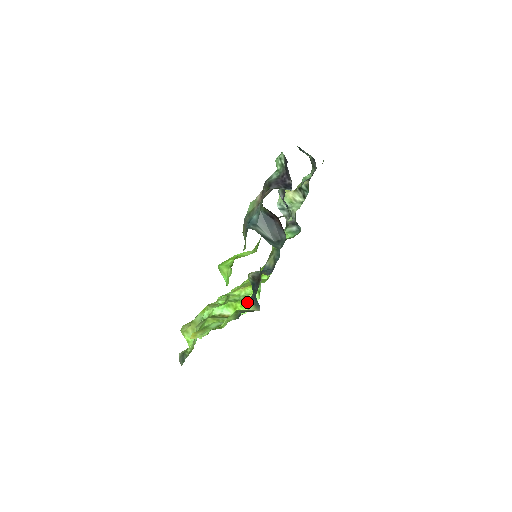
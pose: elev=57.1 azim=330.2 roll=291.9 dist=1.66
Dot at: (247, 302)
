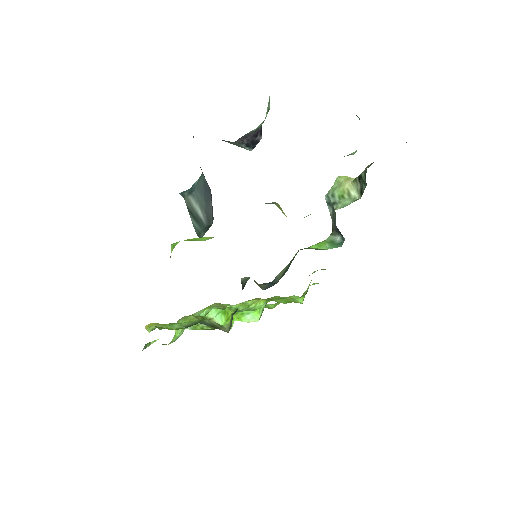
Dot at: (231, 315)
